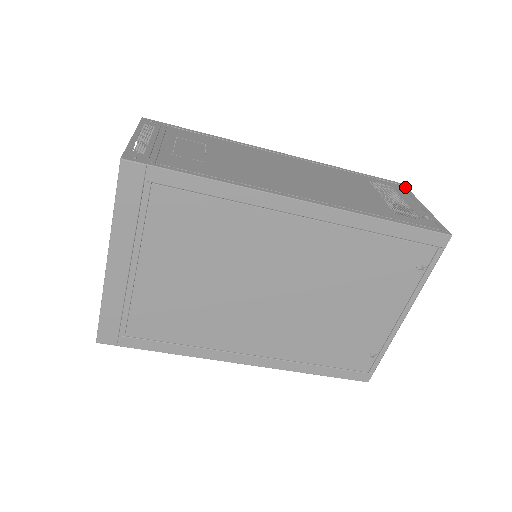
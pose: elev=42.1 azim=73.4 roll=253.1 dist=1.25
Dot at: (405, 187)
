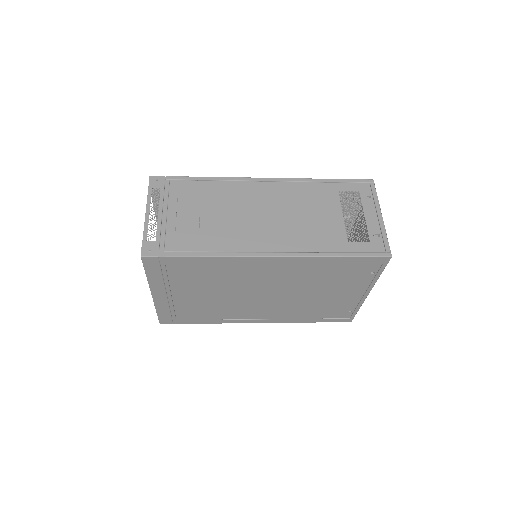
Dot at: (373, 186)
